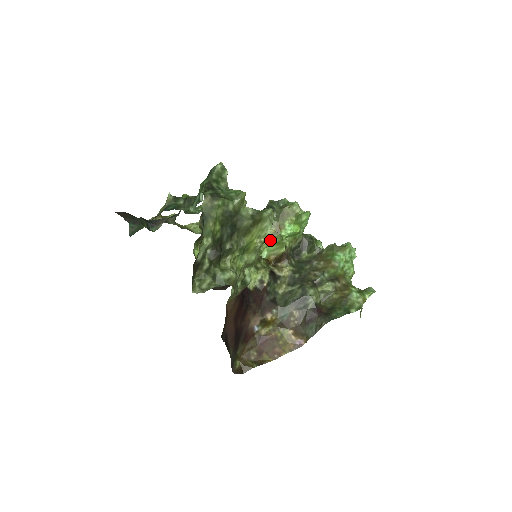
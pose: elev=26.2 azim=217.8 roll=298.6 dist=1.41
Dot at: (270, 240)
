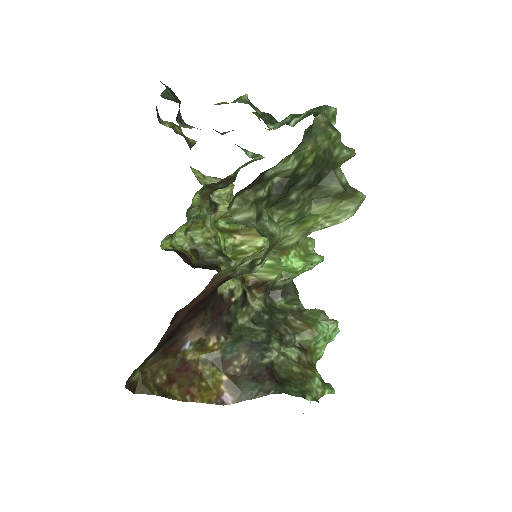
Dot at: occluded
